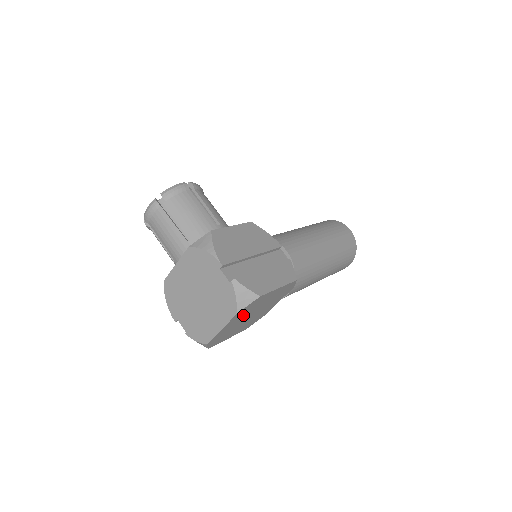
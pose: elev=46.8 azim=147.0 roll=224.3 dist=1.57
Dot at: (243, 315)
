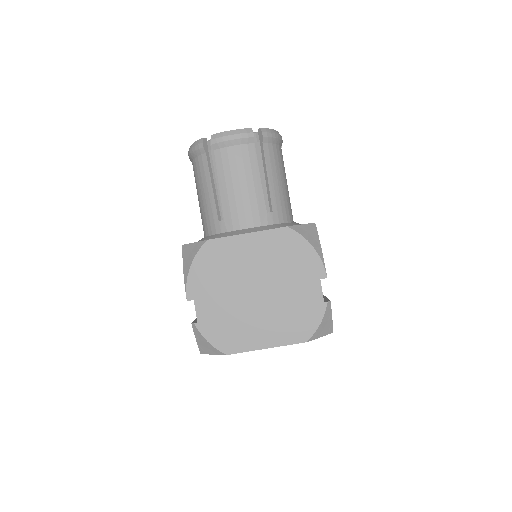
Dot at: occluded
